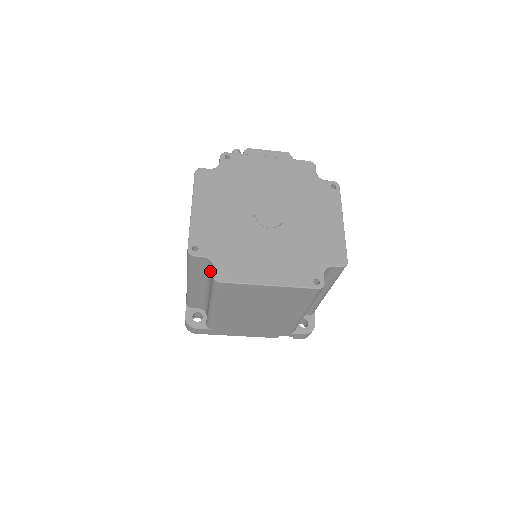
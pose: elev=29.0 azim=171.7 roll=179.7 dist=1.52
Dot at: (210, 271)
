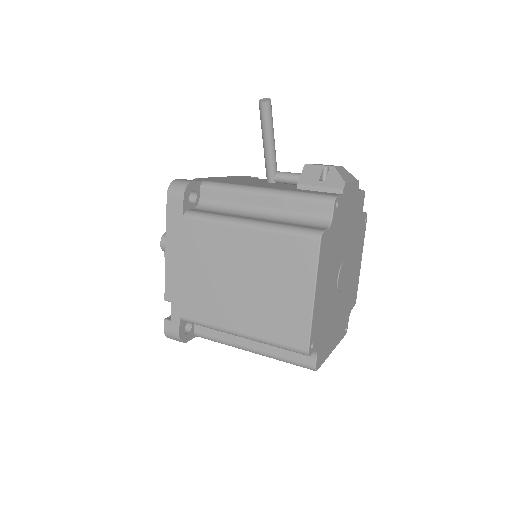
Dot at: occluded
